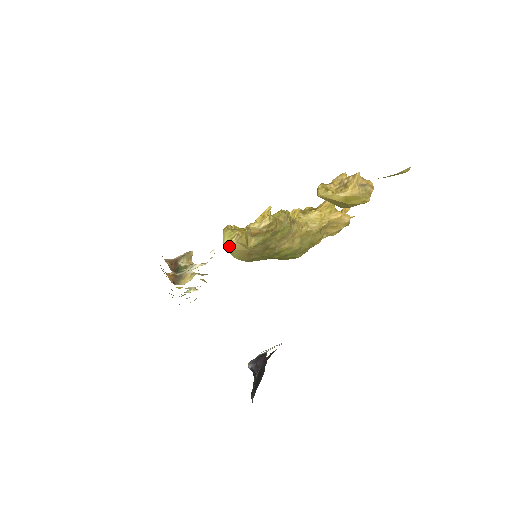
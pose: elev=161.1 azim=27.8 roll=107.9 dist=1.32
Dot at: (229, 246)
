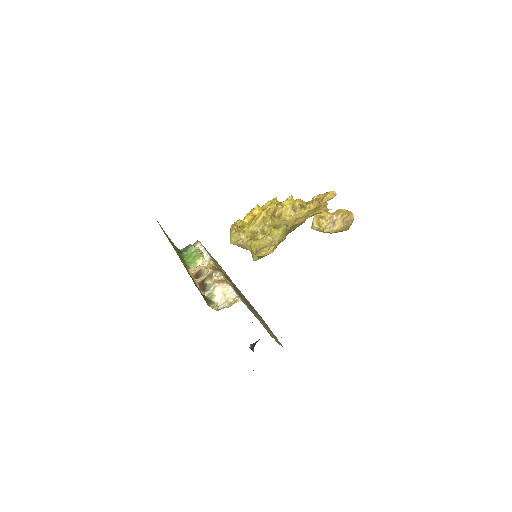
Dot at: (235, 244)
